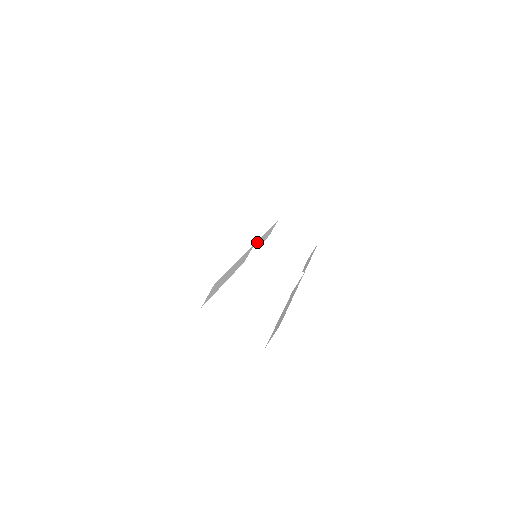
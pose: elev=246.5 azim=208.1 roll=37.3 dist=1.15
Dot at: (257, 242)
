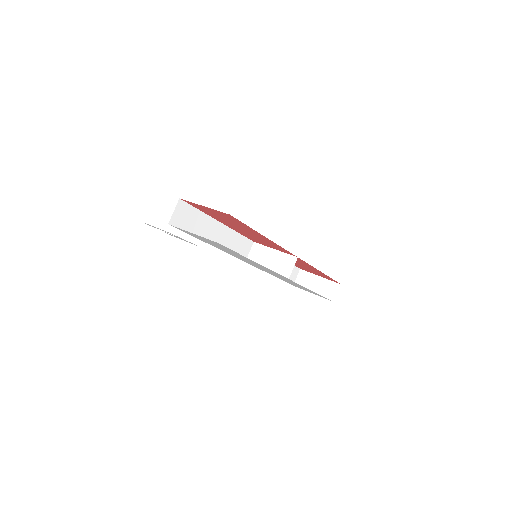
Dot at: occluded
